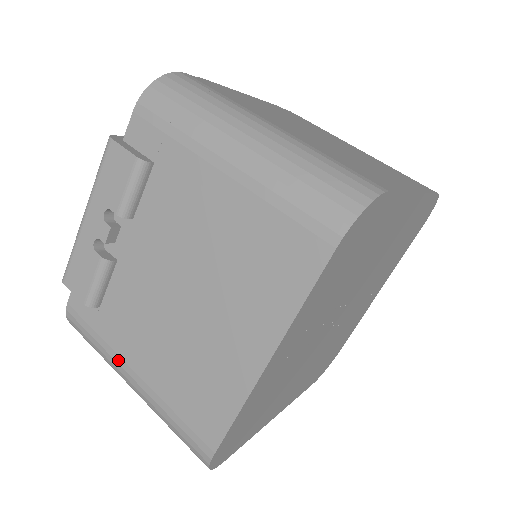
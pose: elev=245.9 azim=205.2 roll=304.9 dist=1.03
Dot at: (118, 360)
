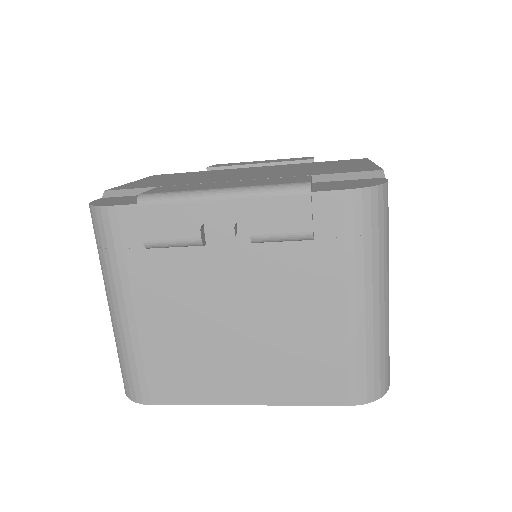
Dot at: (126, 292)
